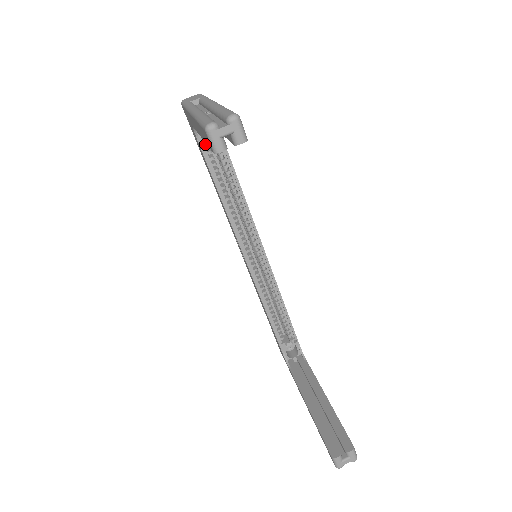
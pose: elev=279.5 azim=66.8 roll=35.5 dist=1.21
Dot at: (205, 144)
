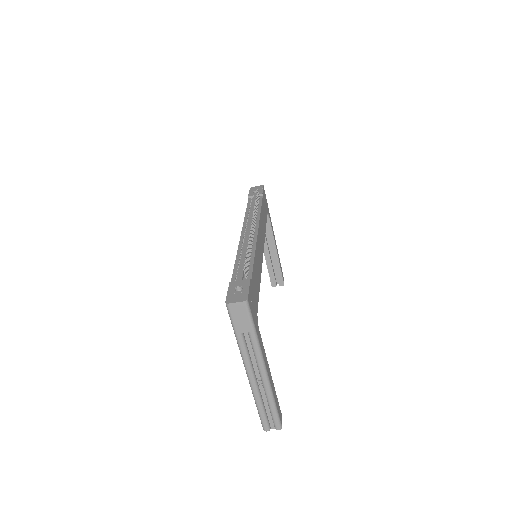
Dot at: occluded
